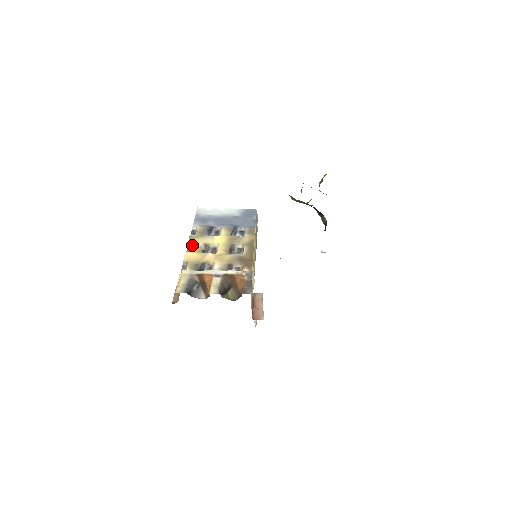
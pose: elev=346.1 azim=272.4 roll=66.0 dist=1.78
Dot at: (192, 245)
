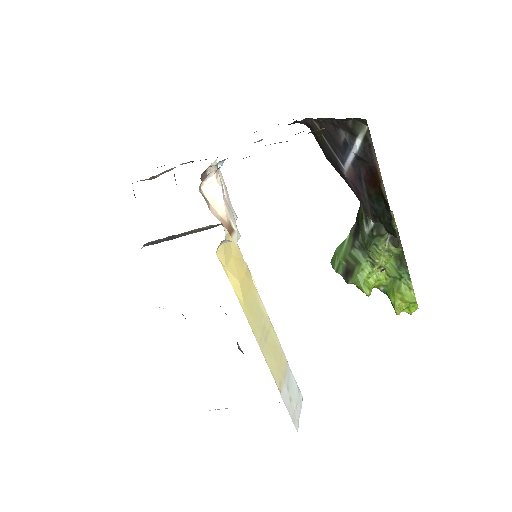
Dot at: occluded
